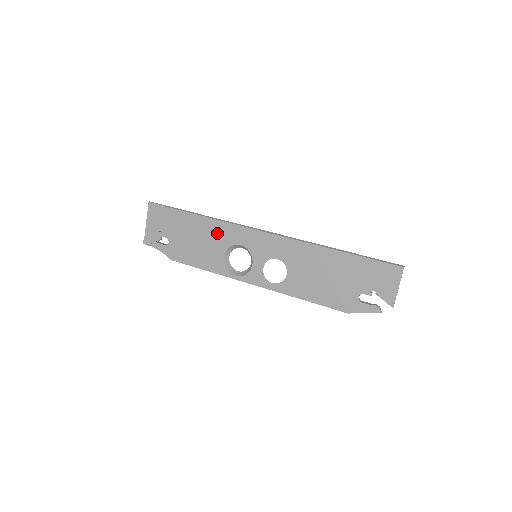
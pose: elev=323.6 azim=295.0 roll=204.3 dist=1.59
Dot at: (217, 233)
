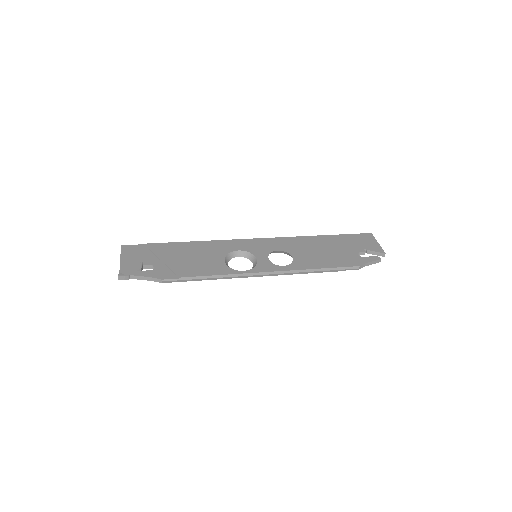
Dot at: (210, 248)
